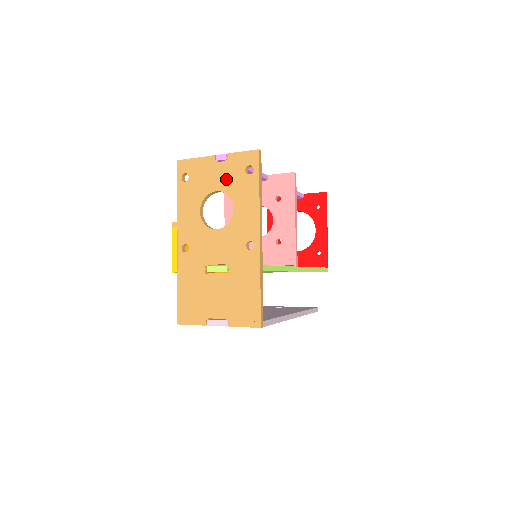
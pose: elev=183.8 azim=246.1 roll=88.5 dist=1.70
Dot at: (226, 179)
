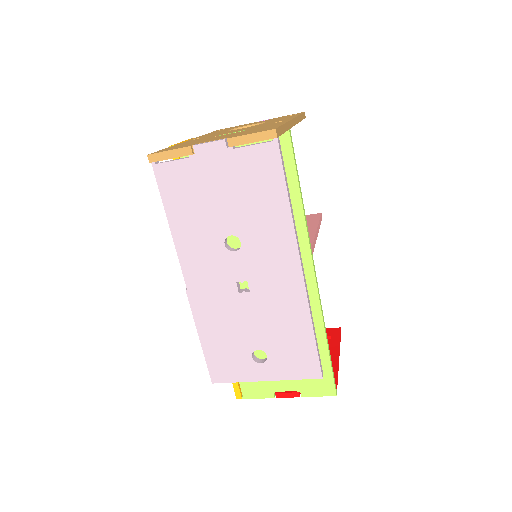
Dot at: occluded
